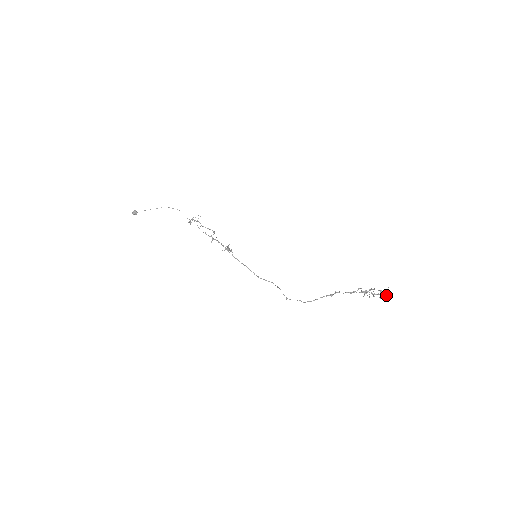
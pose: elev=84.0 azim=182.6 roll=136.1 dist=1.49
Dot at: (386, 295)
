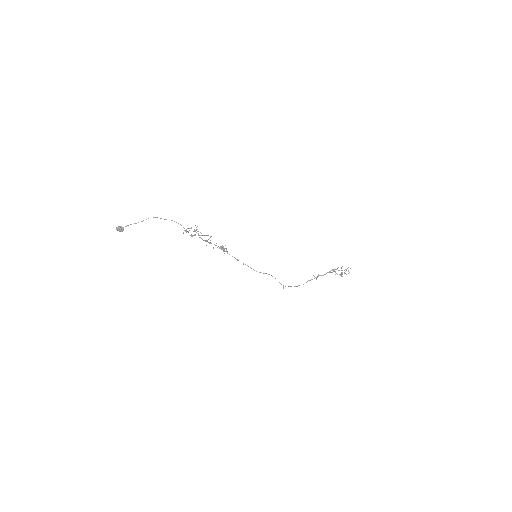
Dot at: (346, 269)
